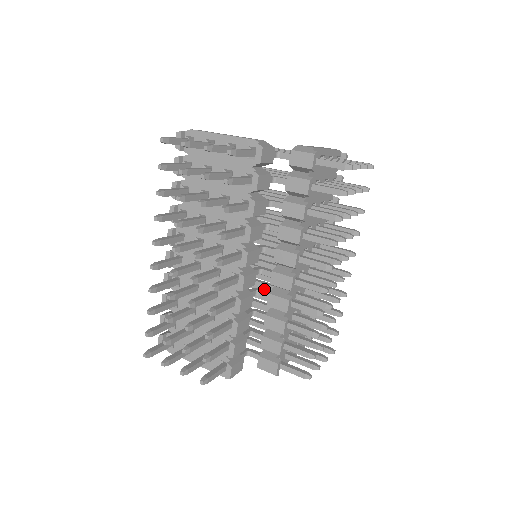
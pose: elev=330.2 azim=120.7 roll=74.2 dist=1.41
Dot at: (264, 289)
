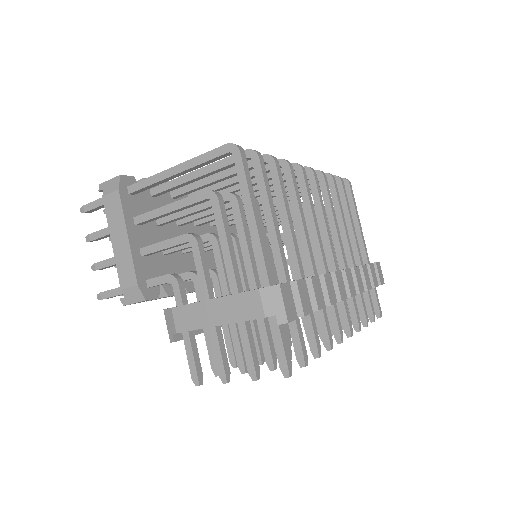
Dot at: (338, 223)
